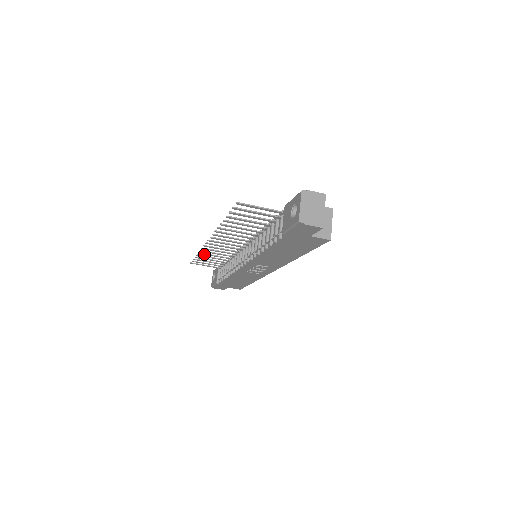
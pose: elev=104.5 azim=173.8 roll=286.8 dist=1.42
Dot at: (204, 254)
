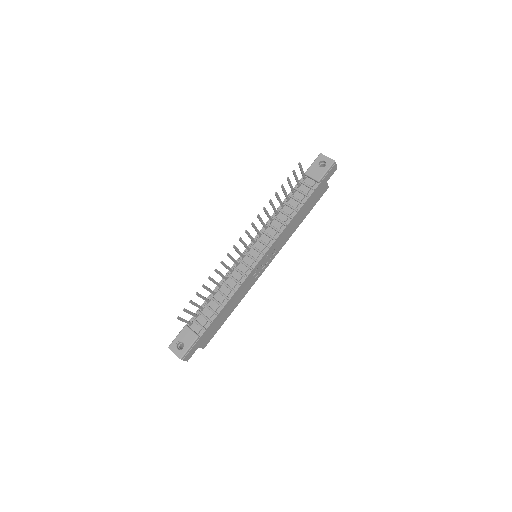
Dot at: (211, 279)
